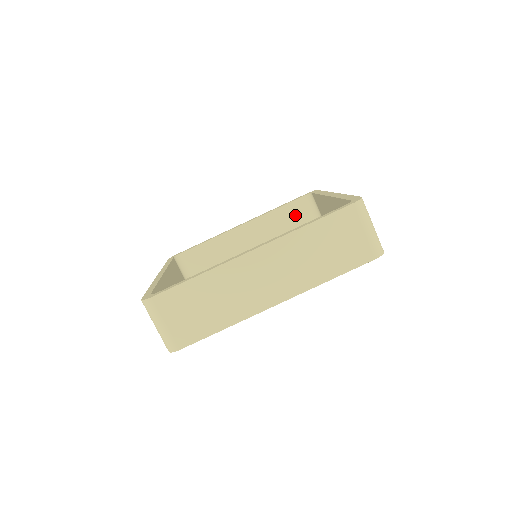
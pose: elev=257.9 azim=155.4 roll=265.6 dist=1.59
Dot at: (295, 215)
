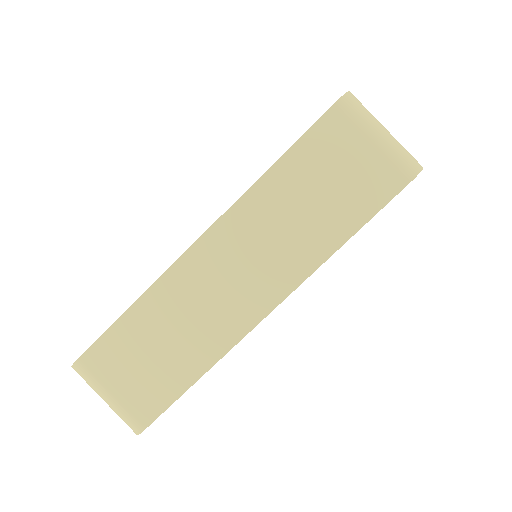
Dot at: occluded
